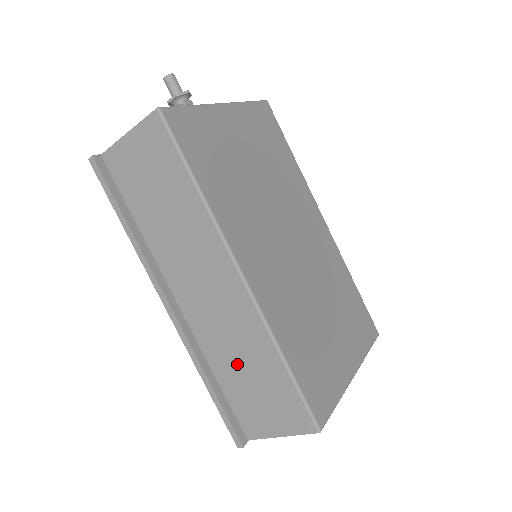
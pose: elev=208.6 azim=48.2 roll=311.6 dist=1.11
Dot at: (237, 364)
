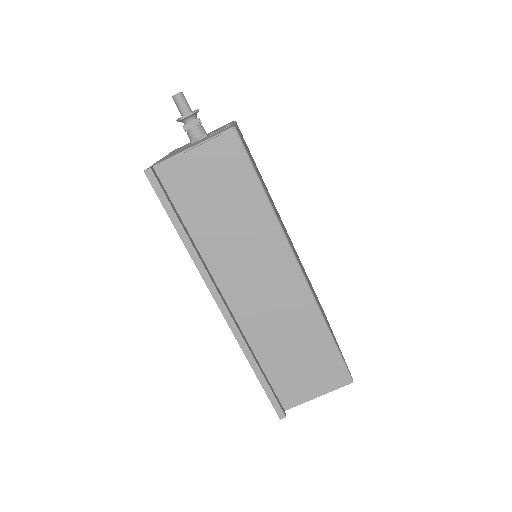
Dot at: (284, 345)
